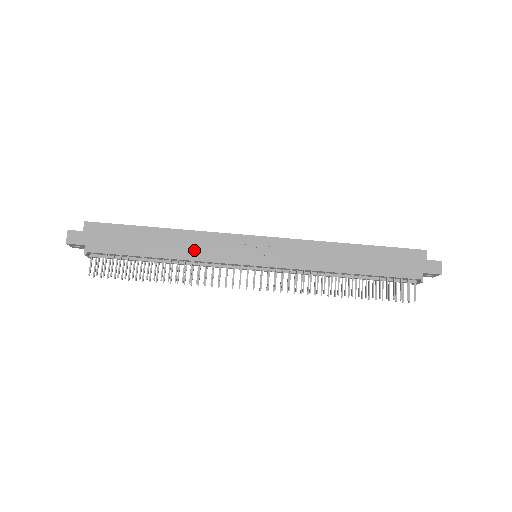
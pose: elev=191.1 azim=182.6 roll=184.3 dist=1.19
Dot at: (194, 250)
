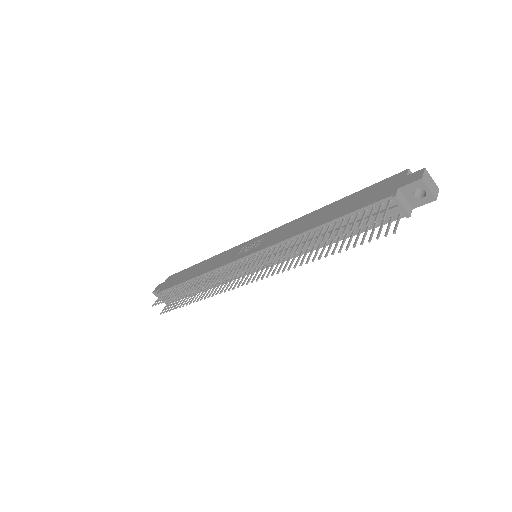
Dot at: (212, 265)
